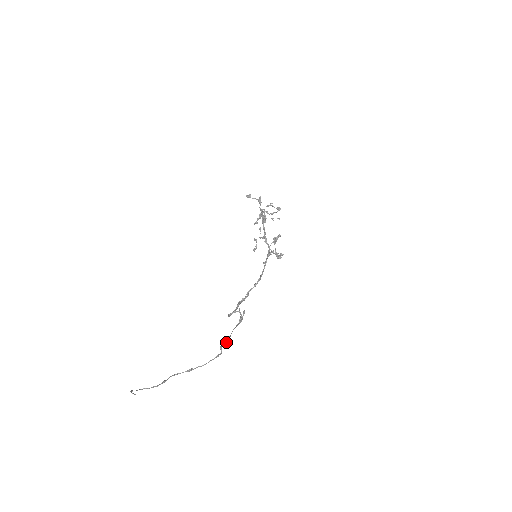
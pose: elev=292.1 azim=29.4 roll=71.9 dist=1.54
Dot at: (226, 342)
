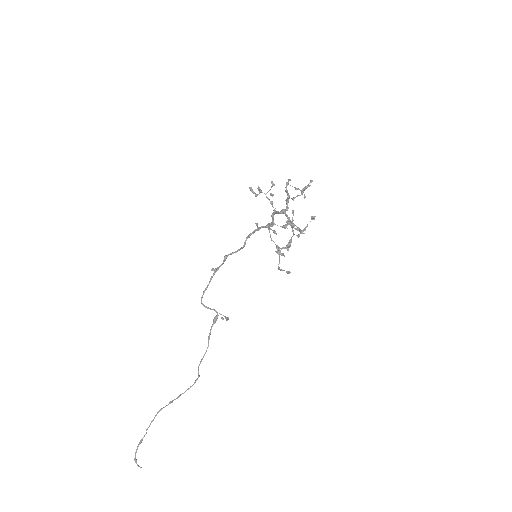
Dot at: occluded
